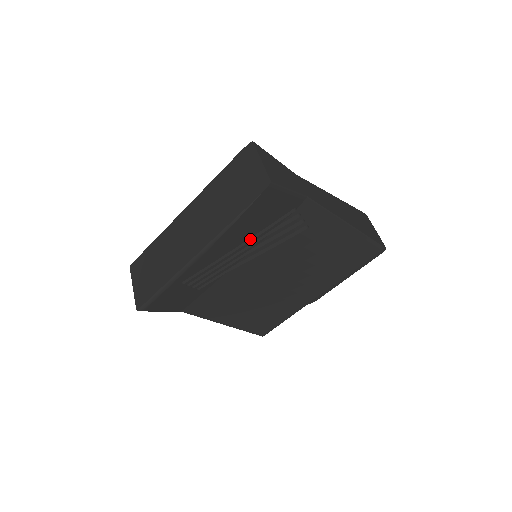
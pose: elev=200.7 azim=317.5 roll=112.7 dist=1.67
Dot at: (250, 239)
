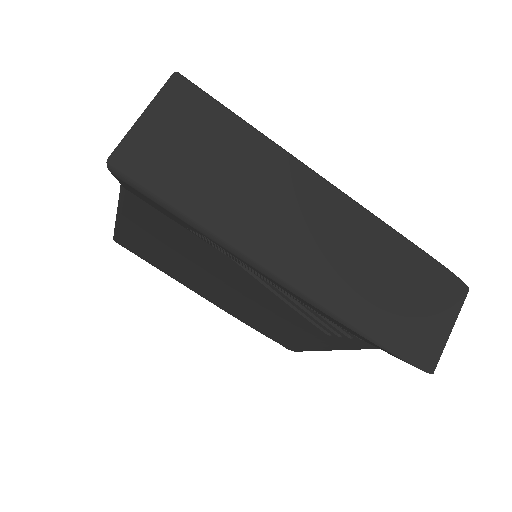
Dot at: occluded
